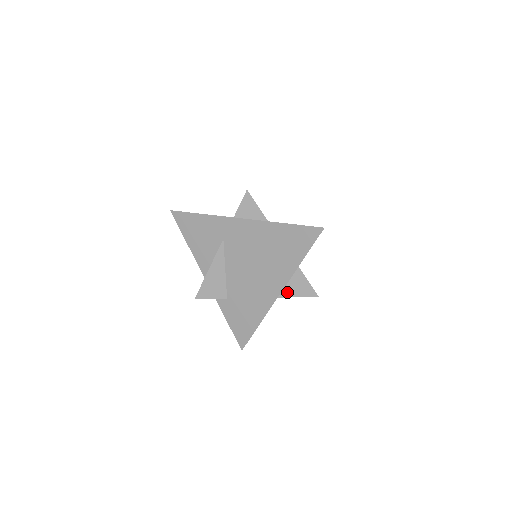
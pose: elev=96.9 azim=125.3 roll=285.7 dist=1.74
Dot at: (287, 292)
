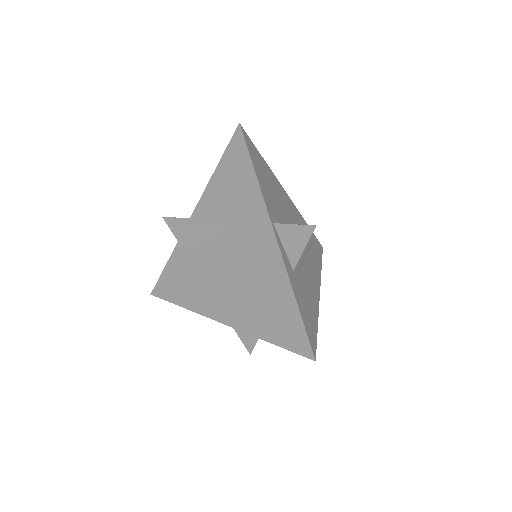
Dot at: occluded
